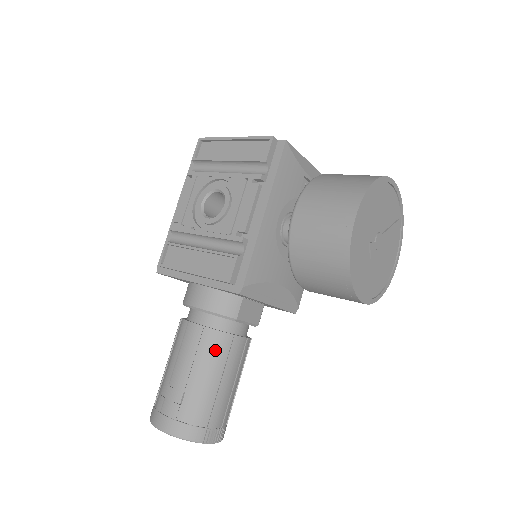
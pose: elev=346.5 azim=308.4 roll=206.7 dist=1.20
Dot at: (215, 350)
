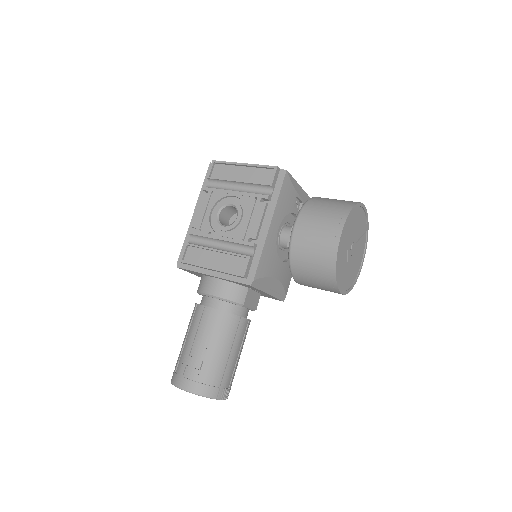
Dot at: (227, 328)
